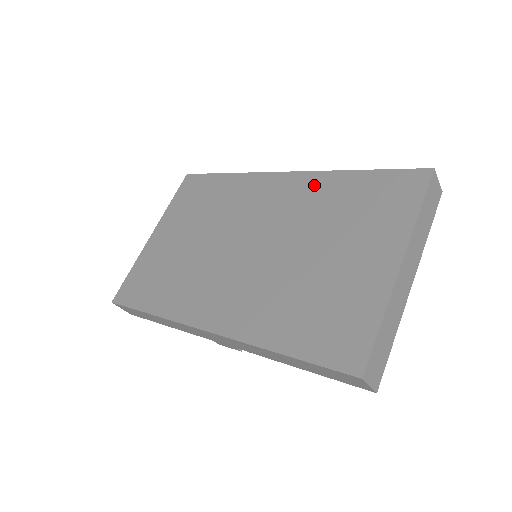
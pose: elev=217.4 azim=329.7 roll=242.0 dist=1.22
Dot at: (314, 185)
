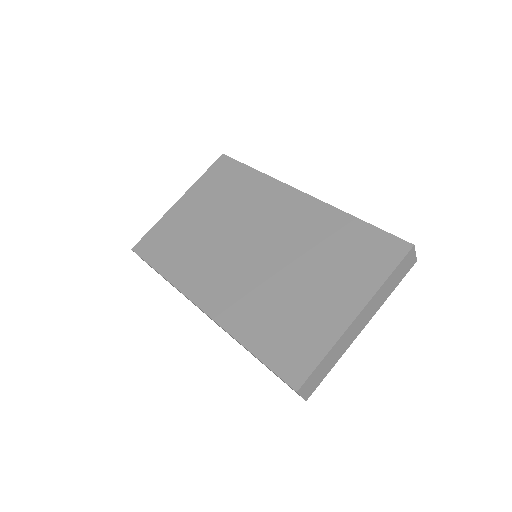
Dot at: (320, 216)
